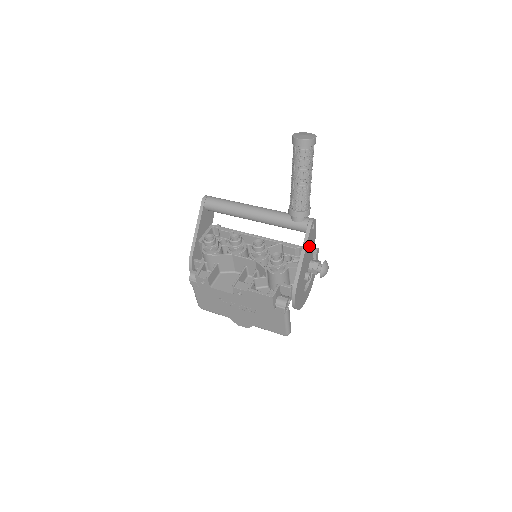
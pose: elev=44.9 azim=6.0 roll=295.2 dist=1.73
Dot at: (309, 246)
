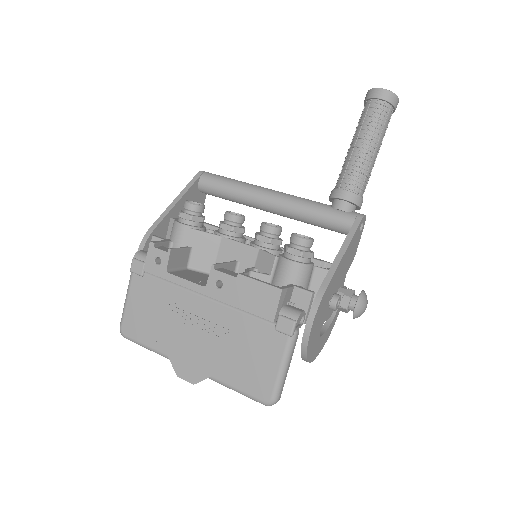
Dot at: (350, 252)
